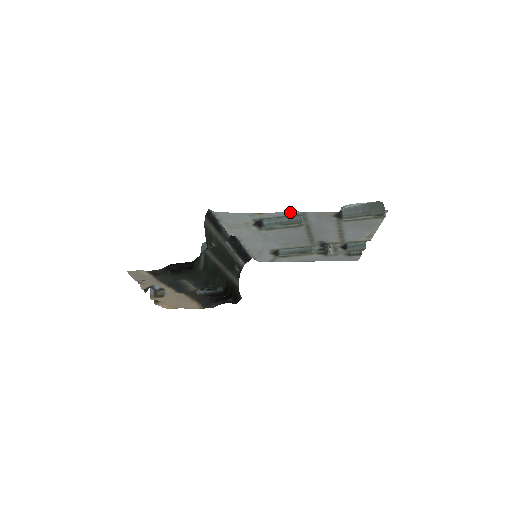
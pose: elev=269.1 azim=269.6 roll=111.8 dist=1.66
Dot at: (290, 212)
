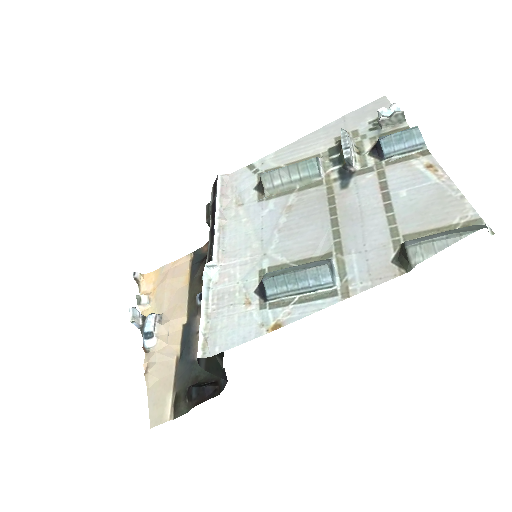
Dot at: (325, 307)
